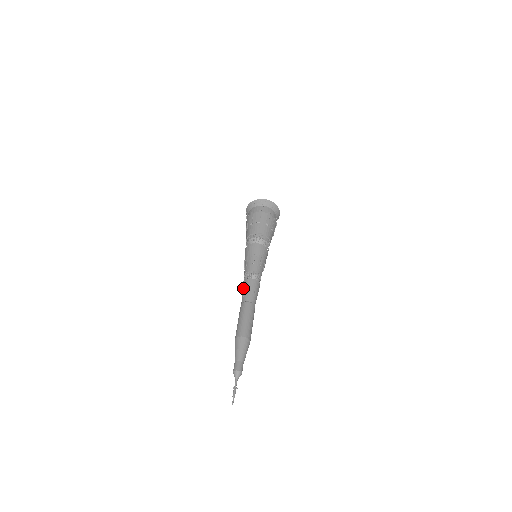
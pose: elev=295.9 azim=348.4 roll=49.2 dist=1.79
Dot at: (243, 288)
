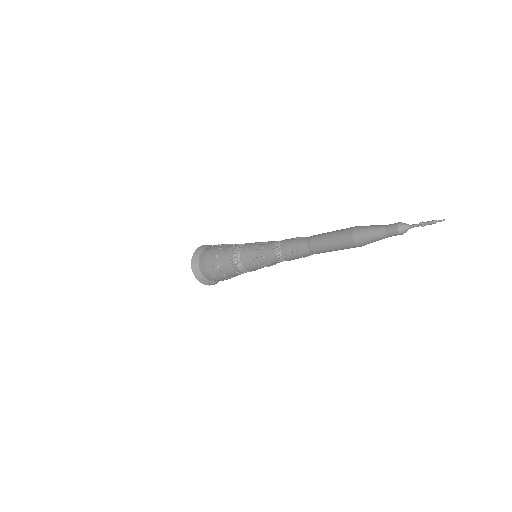
Dot at: (292, 239)
